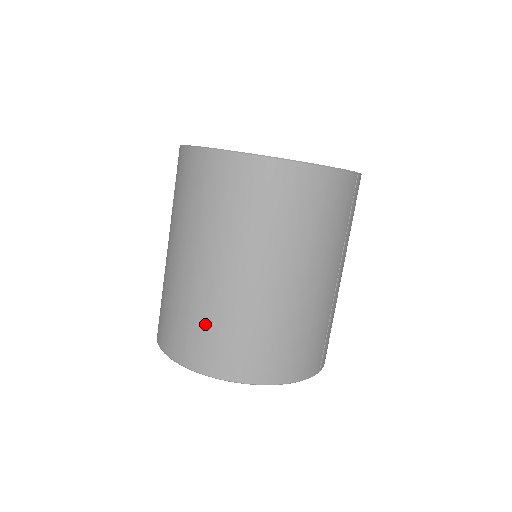
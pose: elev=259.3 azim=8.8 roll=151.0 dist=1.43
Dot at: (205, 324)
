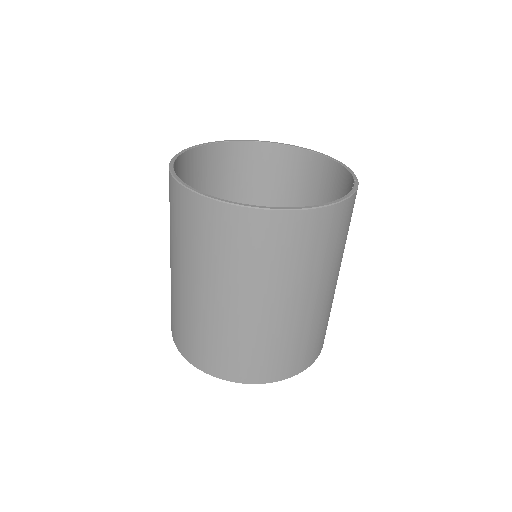
Dot at: (245, 350)
